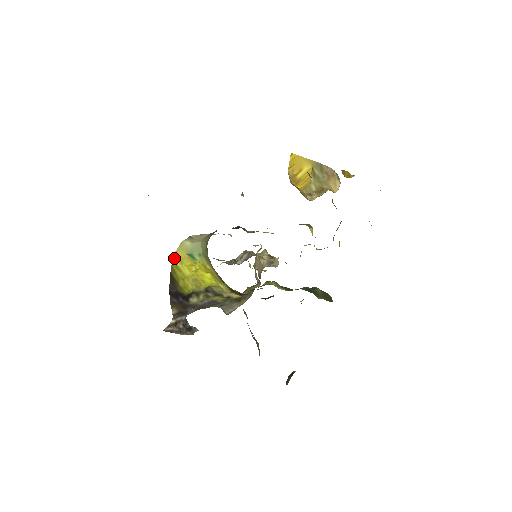
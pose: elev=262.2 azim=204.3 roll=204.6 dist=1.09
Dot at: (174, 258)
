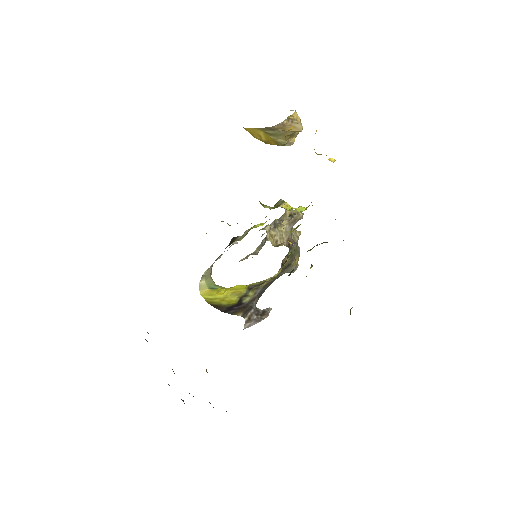
Dot at: (203, 297)
